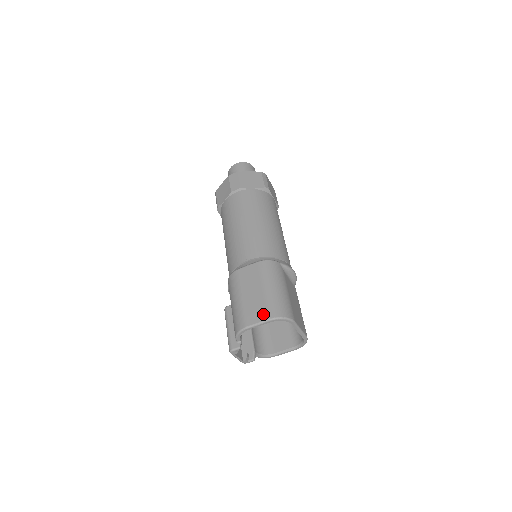
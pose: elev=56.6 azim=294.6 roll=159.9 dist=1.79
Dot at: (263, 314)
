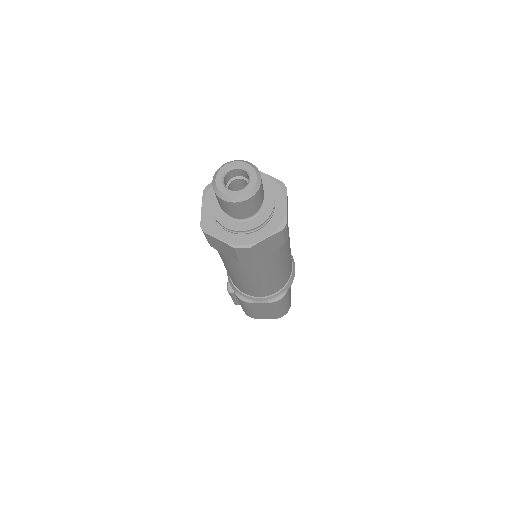
Dot at: (271, 318)
